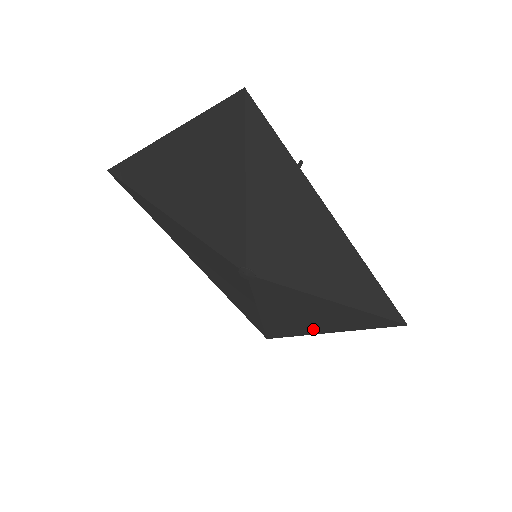
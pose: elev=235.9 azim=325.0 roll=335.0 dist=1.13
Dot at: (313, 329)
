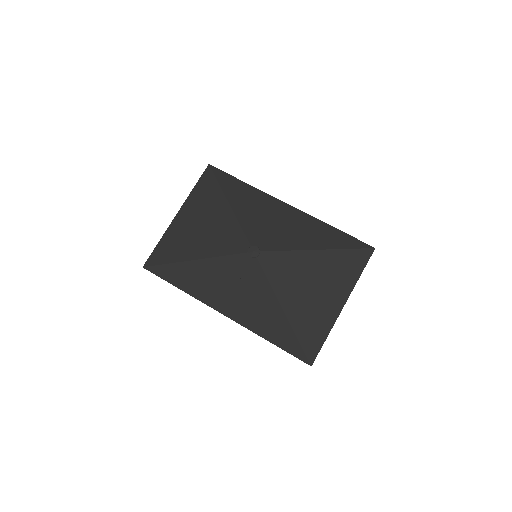
Dot at: (331, 309)
